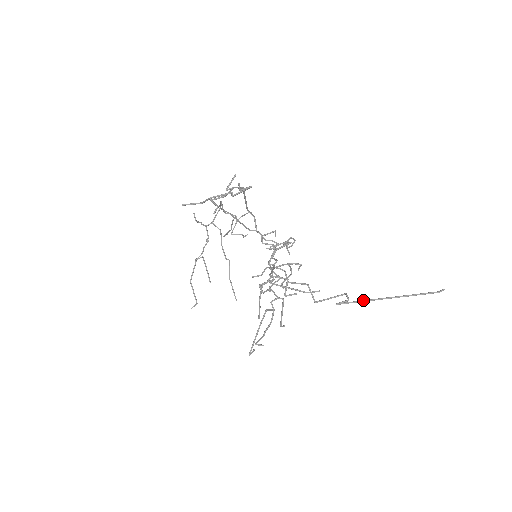
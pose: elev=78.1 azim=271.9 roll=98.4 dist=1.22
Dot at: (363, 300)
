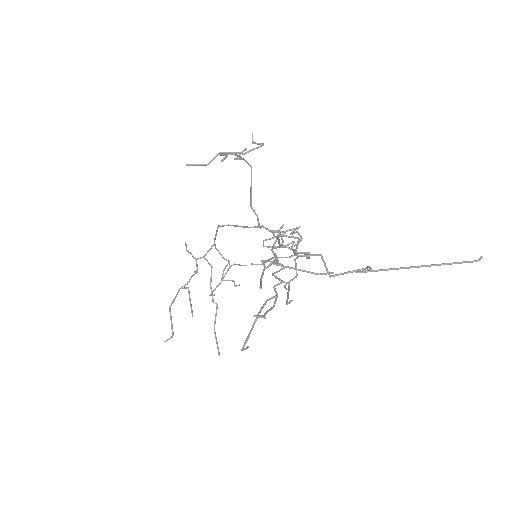
Dot at: (389, 268)
